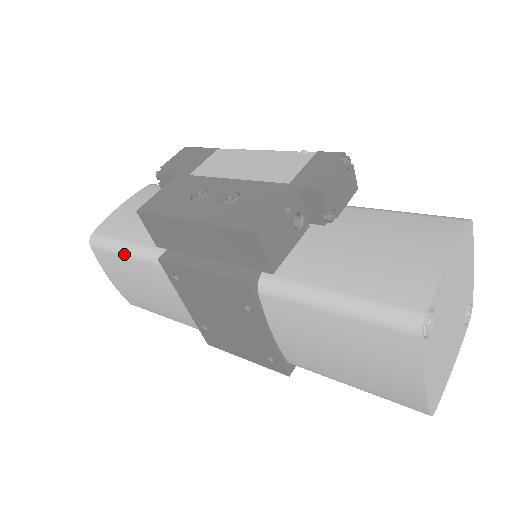
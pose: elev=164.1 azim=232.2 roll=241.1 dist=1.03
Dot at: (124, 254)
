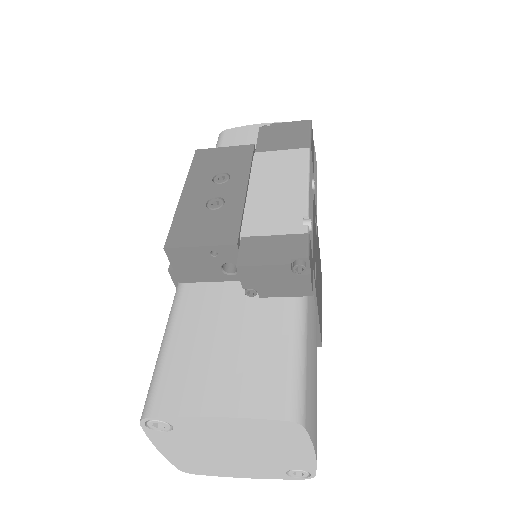
Dot at: occluded
